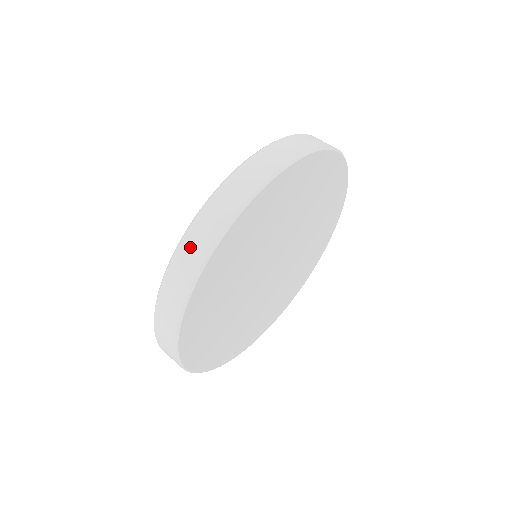
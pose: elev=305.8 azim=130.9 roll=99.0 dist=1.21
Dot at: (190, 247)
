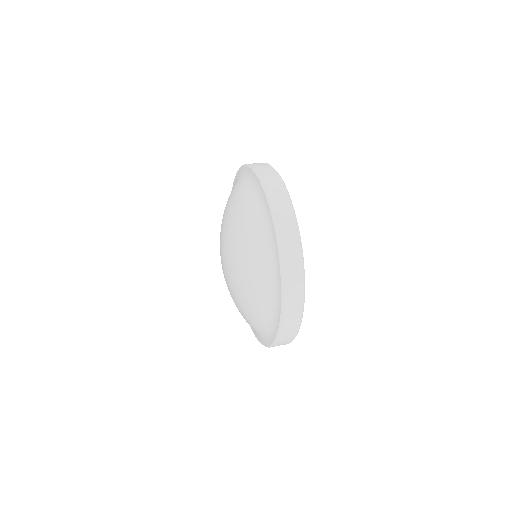
Dot at: (286, 237)
